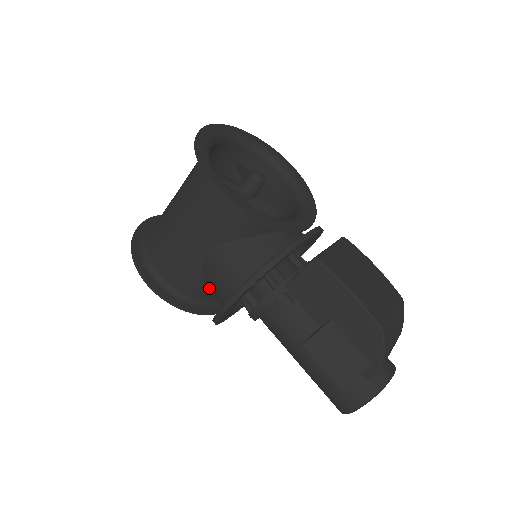
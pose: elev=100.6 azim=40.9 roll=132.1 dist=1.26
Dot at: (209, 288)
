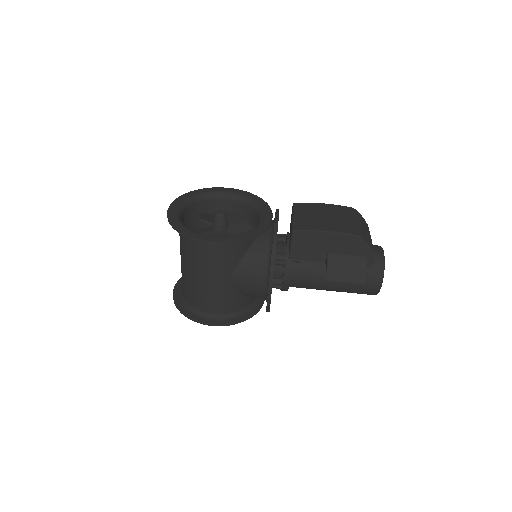
Dot at: (247, 296)
